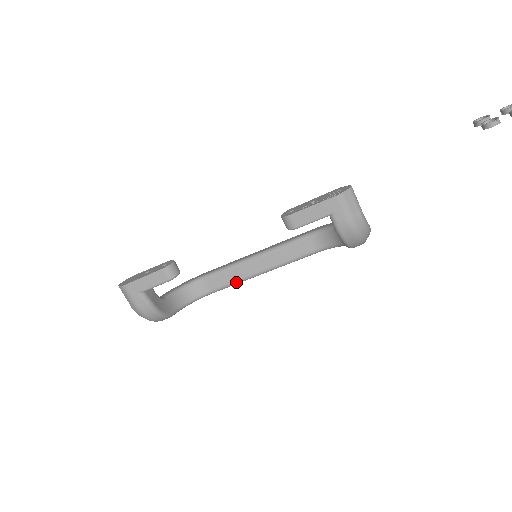
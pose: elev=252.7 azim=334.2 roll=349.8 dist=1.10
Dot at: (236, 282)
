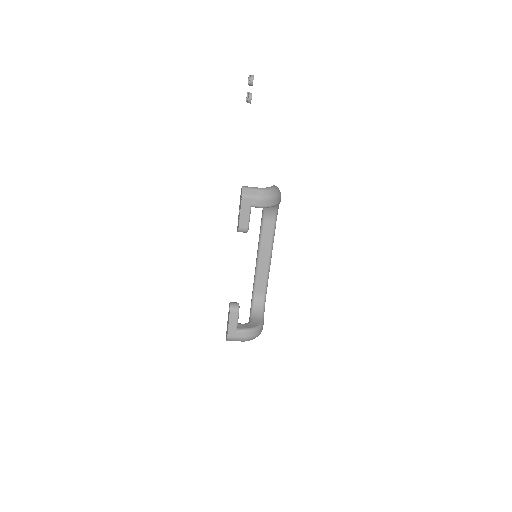
Dot at: (267, 275)
